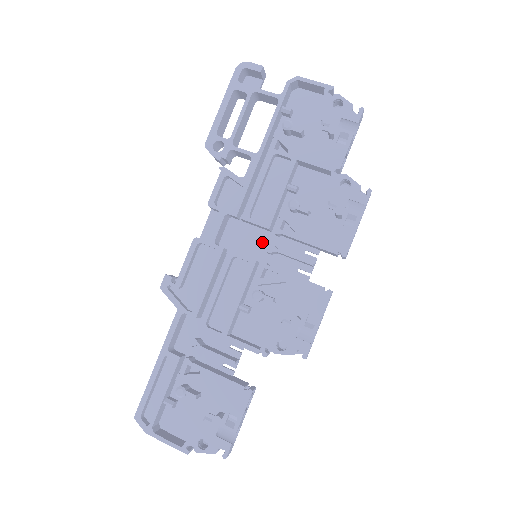
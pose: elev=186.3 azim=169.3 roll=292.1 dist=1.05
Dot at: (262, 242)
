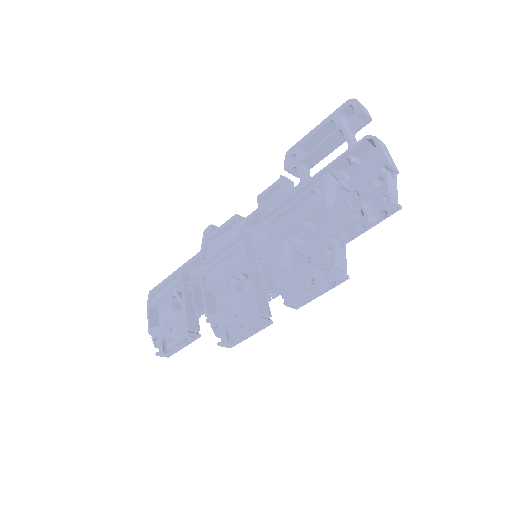
Dot at: occluded
